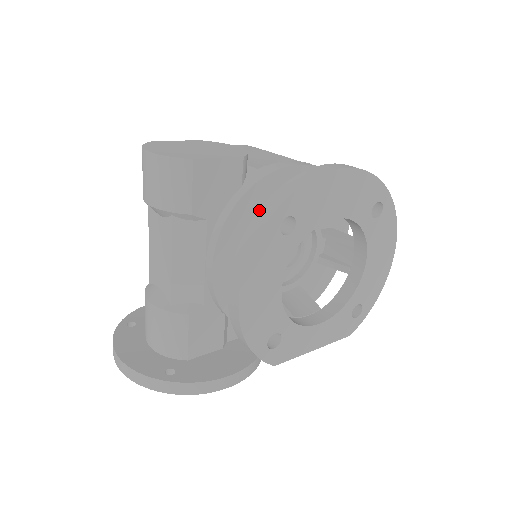
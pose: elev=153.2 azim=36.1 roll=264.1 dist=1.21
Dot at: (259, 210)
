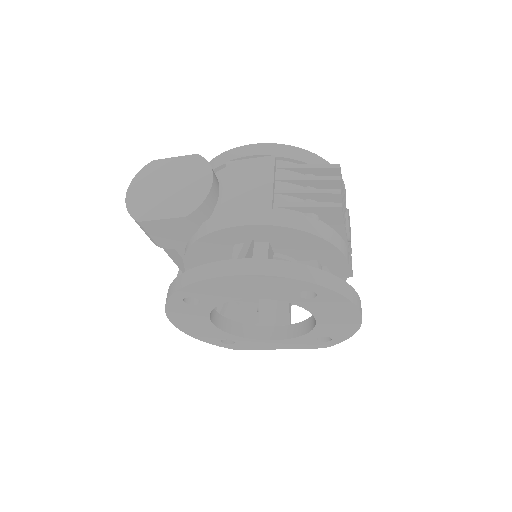
Dot at: (172, 282)
